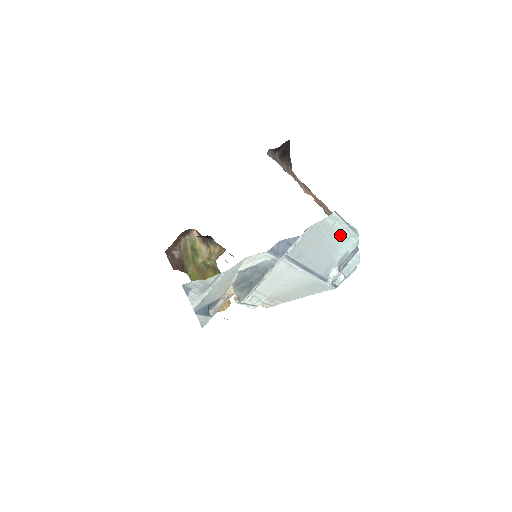
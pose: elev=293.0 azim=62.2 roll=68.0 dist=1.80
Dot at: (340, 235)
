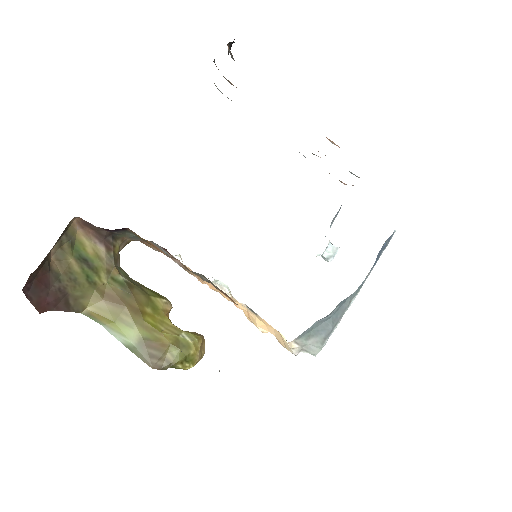
Dot at: occluded
